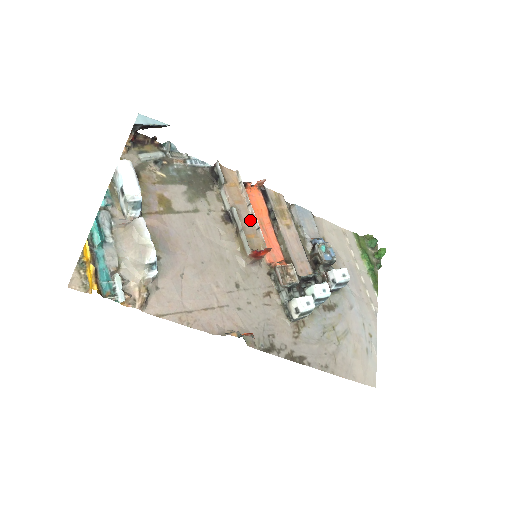
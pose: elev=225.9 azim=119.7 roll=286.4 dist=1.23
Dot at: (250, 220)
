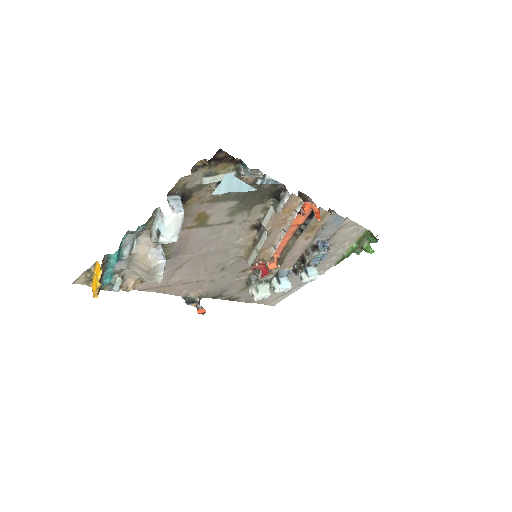
Dot at: (274, 239)
